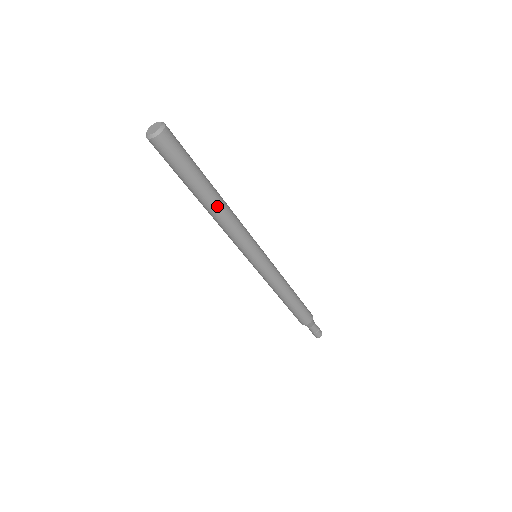
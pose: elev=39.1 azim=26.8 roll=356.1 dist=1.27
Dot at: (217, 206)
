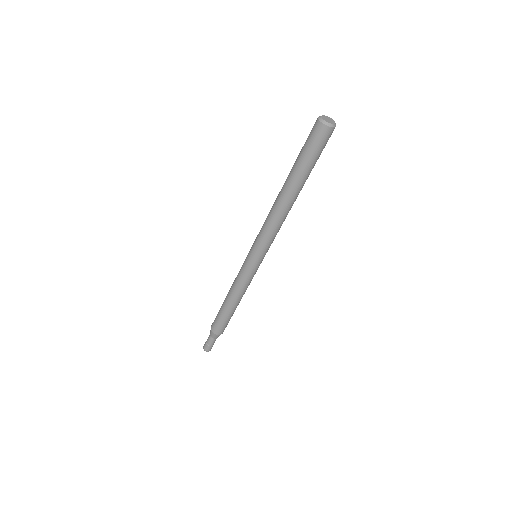
Dot at: (286, 201)
